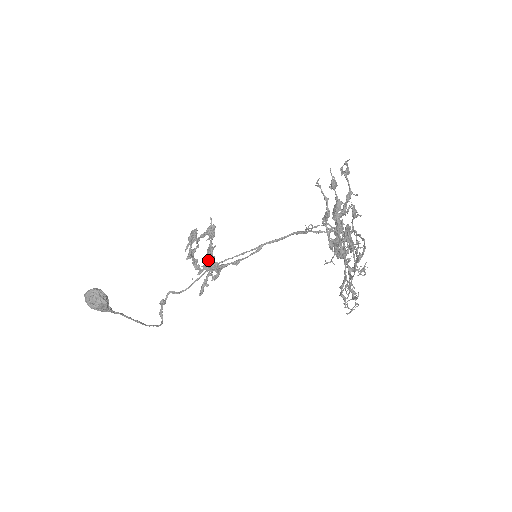
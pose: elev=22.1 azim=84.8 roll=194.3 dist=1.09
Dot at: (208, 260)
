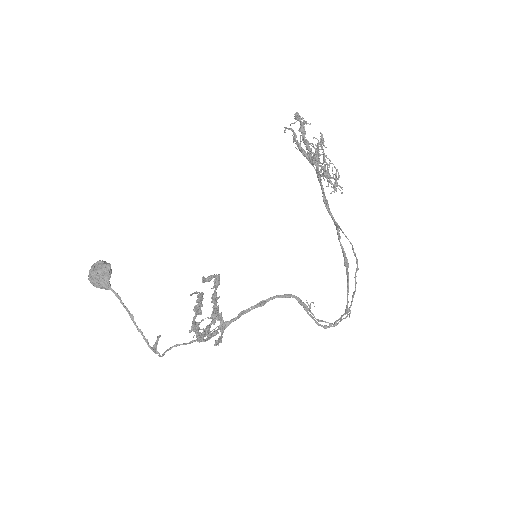
Dot at: occluded
